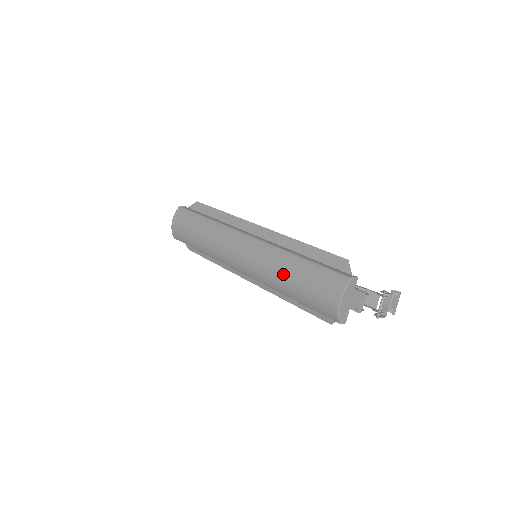
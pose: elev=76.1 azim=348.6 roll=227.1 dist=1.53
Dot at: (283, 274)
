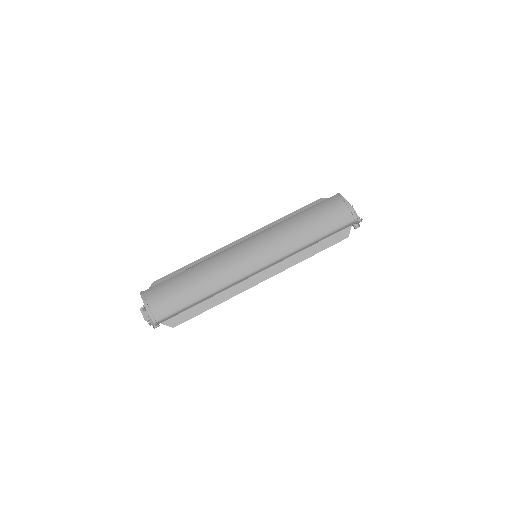
Dot at: (298, 228)
